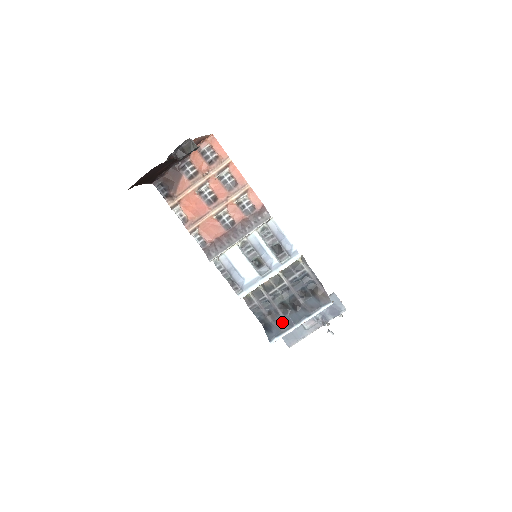
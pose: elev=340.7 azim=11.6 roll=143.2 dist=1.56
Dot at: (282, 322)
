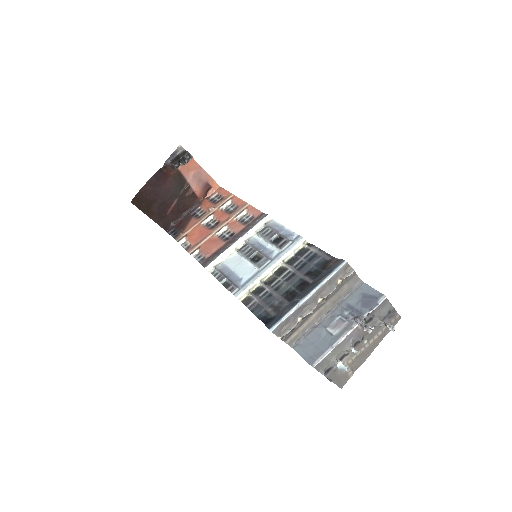
Dot at: (286, 307)
